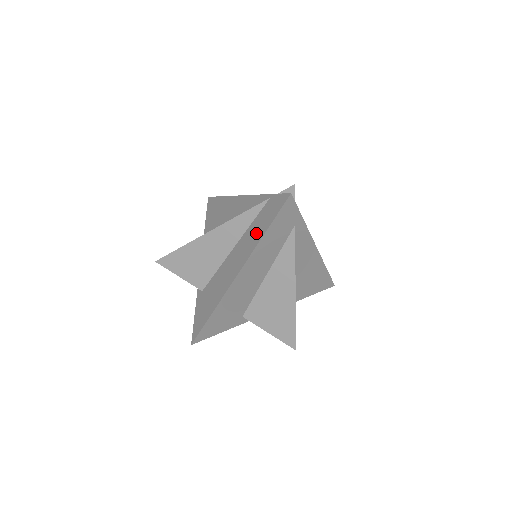
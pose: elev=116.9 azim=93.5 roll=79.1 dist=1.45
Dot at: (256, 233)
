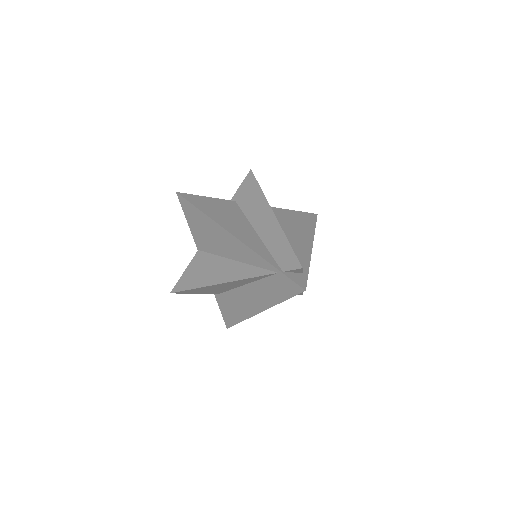
Dot at: (271, 294)
